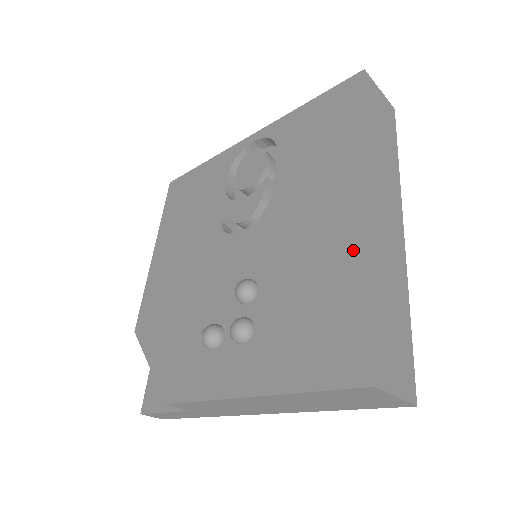
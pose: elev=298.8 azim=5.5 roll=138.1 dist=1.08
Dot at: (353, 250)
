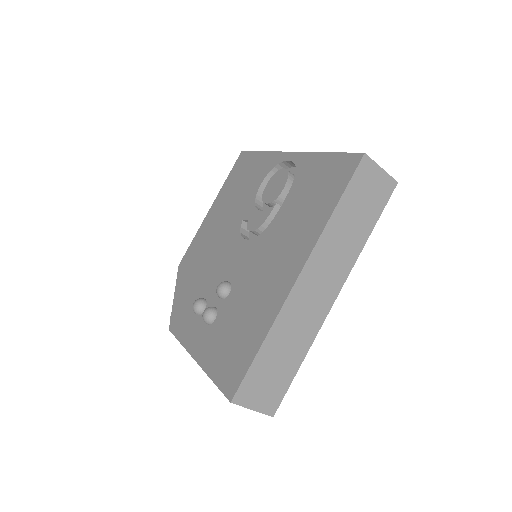
Dot at: (271, 310)
